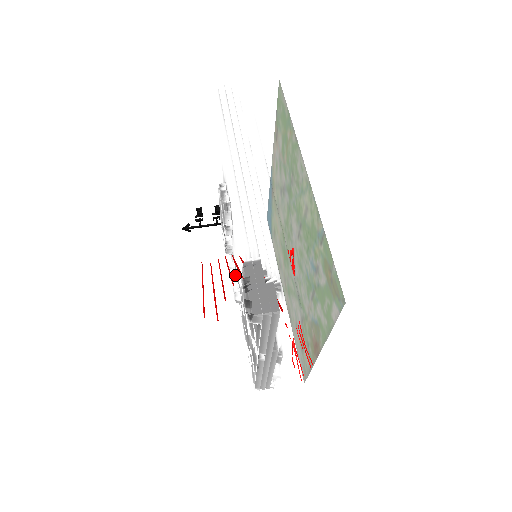
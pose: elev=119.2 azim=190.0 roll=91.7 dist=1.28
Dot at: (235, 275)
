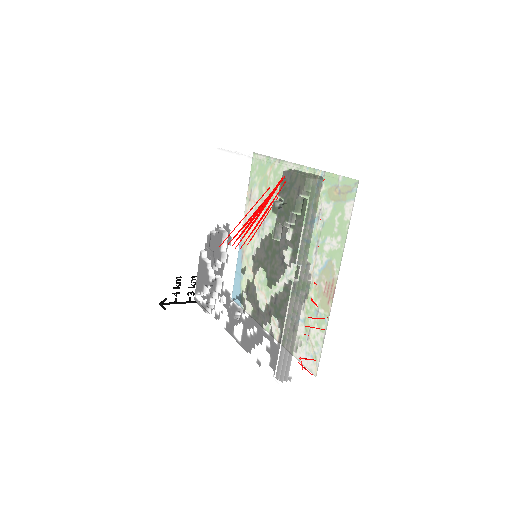
Dot at: (224, 312)
